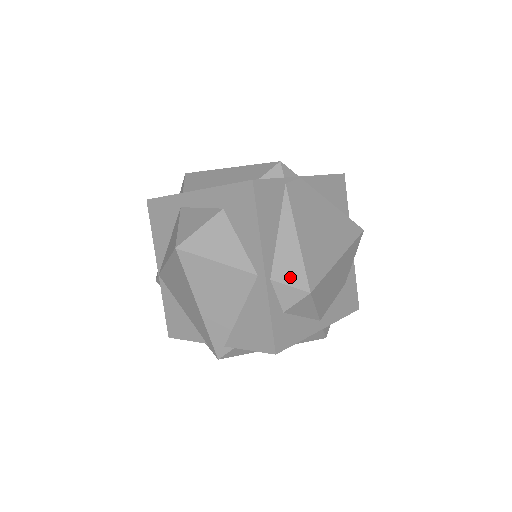
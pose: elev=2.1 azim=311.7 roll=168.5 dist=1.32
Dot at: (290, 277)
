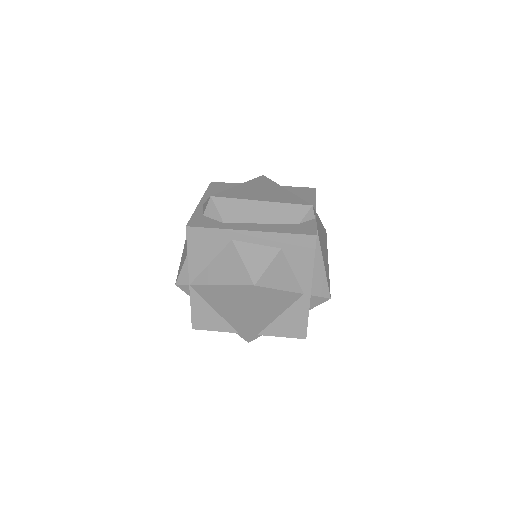
Dot at: (321, 291)
